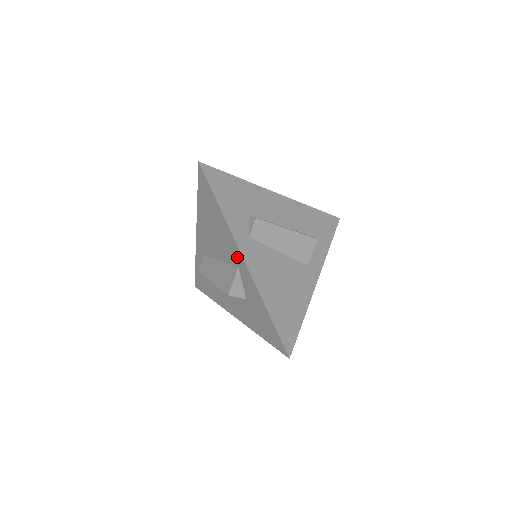
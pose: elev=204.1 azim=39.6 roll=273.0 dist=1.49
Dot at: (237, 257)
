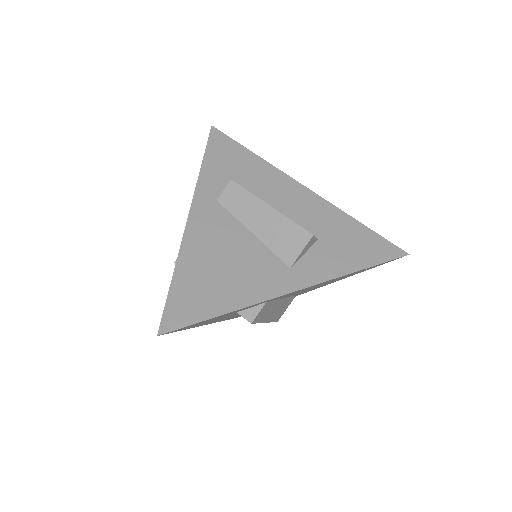
Dot at: occluded
